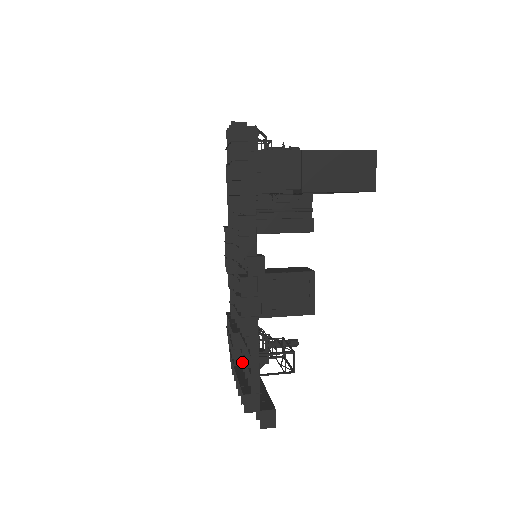
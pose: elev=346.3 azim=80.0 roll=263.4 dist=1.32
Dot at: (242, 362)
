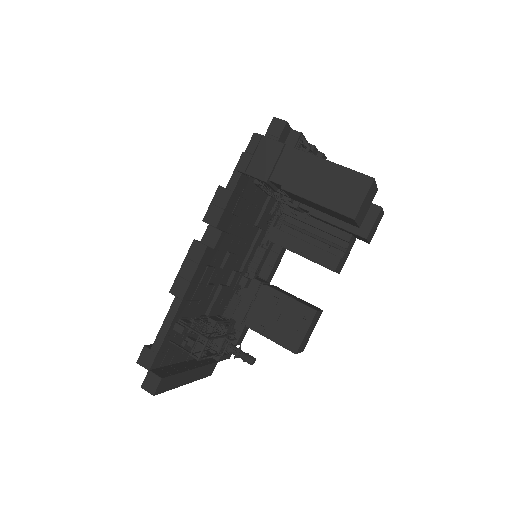
Dot at: occluded
